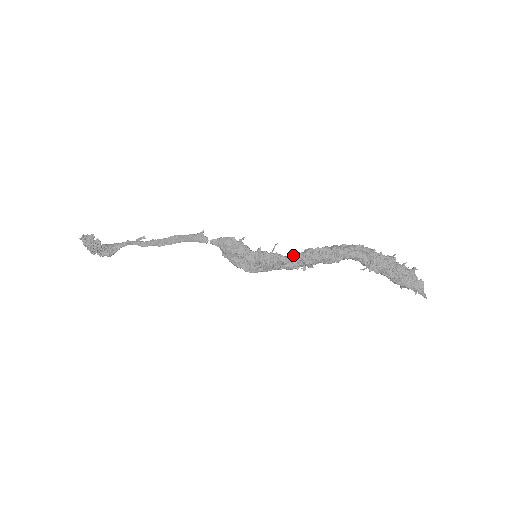
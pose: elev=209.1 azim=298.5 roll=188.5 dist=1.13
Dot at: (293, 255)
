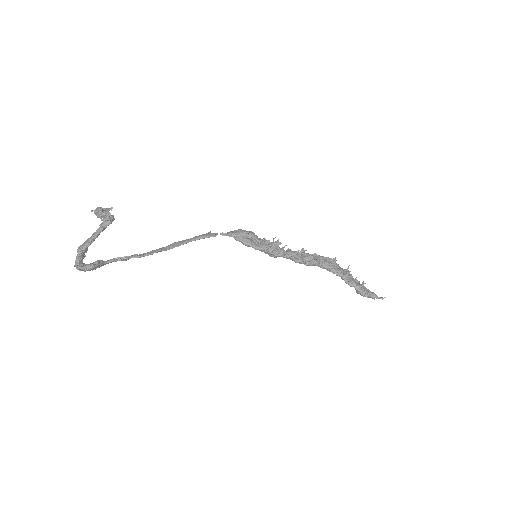
Dot at: (287, 250)
